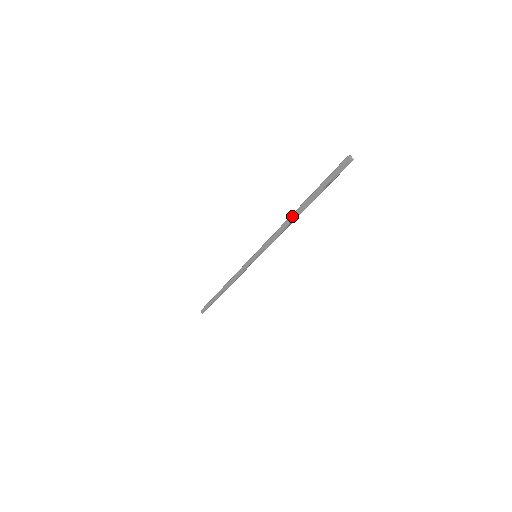
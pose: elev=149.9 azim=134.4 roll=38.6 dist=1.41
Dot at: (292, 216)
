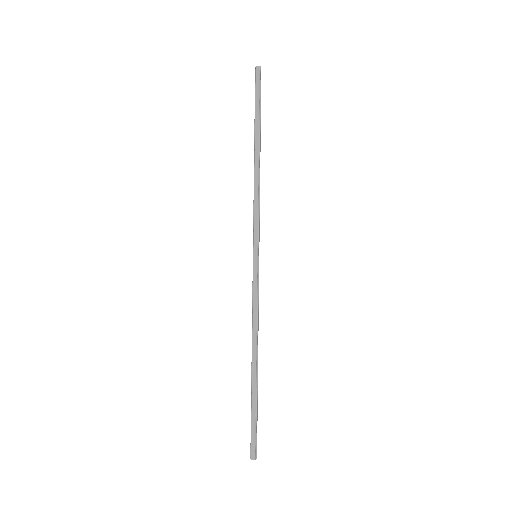
Dot at: (255, 163)
